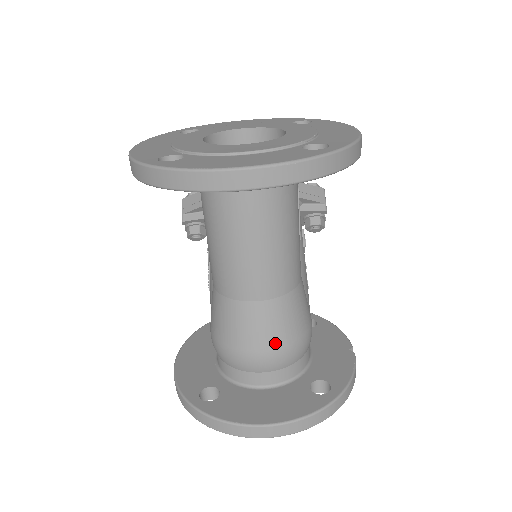
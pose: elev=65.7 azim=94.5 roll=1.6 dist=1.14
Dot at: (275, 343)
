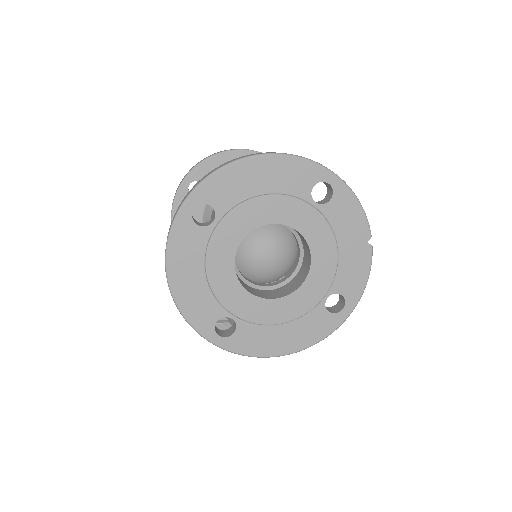
Dot at: occluded
